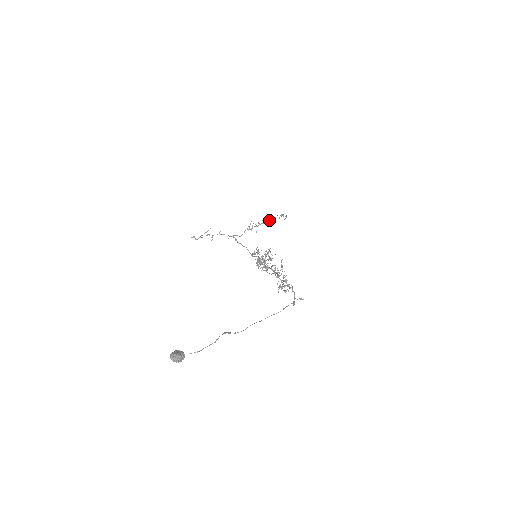
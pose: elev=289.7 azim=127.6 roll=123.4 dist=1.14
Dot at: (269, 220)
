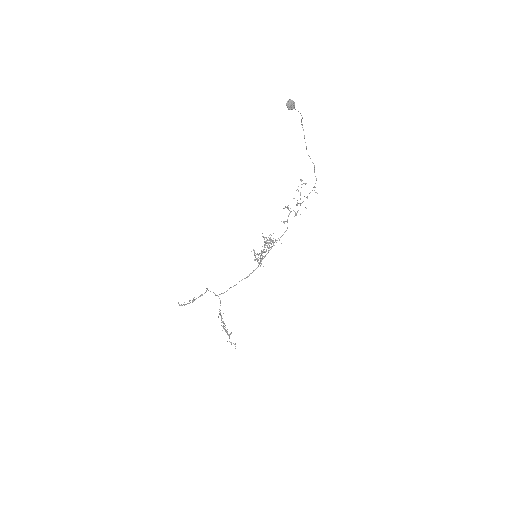
Dot at: occluded
